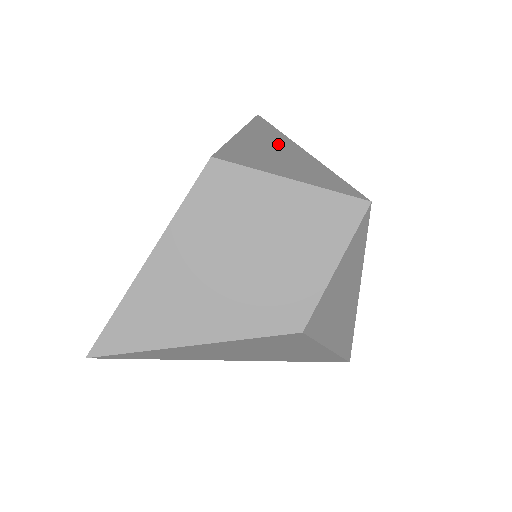
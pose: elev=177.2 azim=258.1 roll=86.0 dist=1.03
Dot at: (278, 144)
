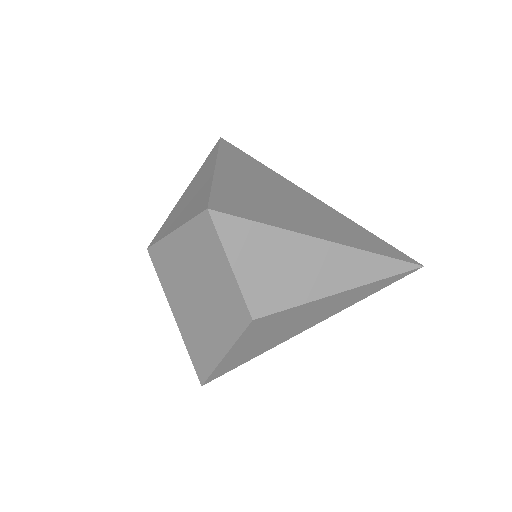
Dot at: (201, 179)
